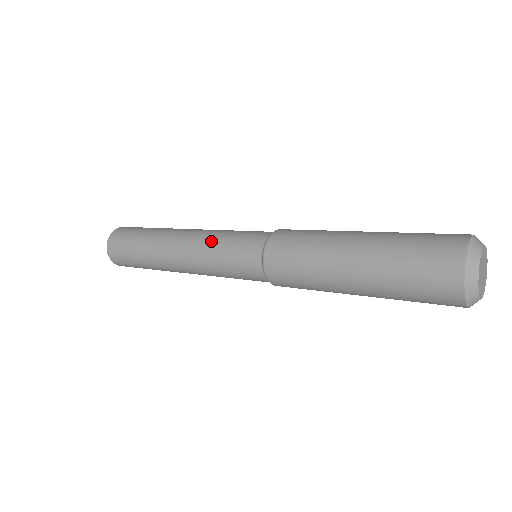
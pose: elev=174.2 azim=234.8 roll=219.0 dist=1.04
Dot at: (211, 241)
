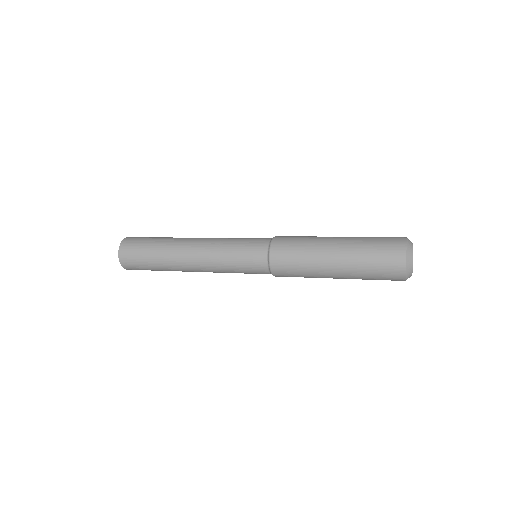
Dot at: (222, 252)
